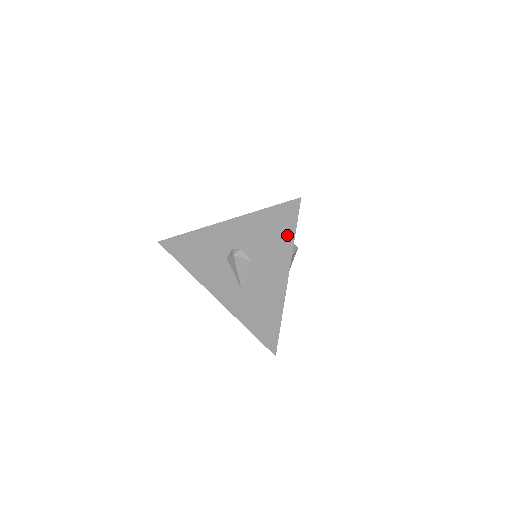
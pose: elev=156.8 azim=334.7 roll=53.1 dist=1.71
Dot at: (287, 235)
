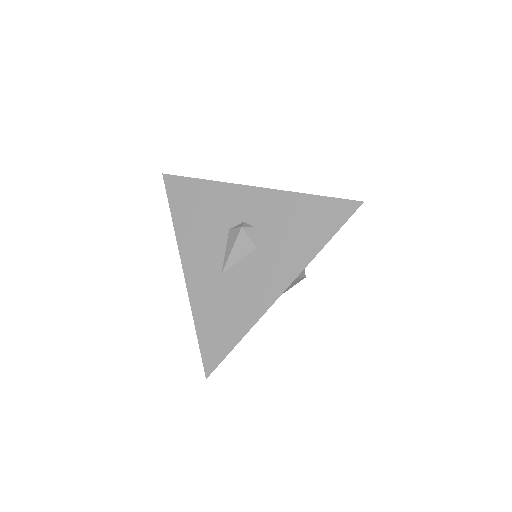
Dot at: (319, 237)
